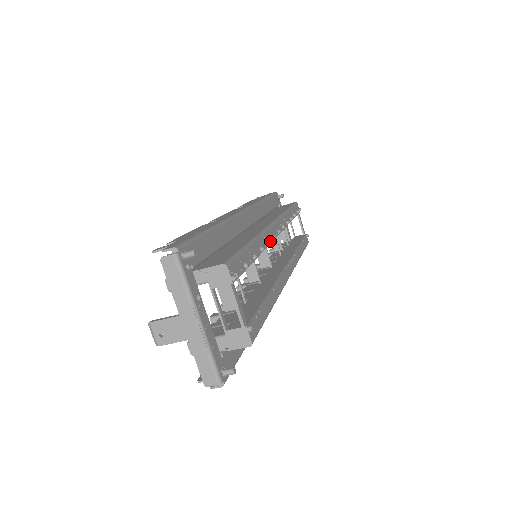
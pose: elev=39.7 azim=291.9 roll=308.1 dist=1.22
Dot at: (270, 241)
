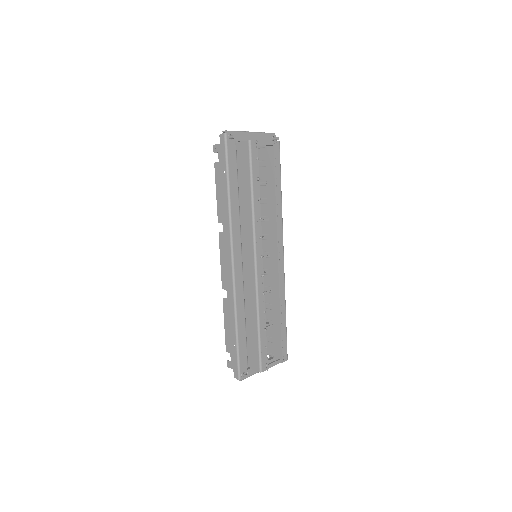
Dot at: (263, 285)
